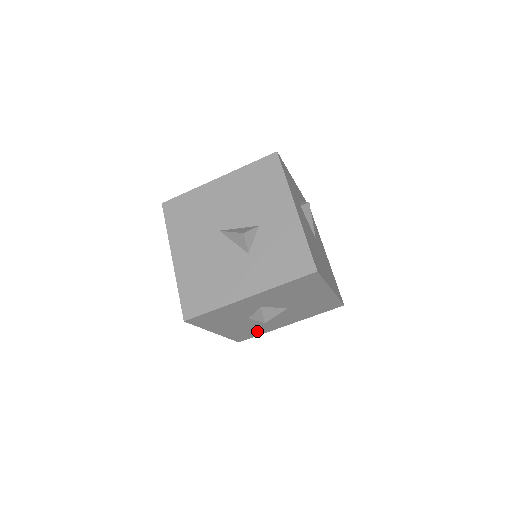
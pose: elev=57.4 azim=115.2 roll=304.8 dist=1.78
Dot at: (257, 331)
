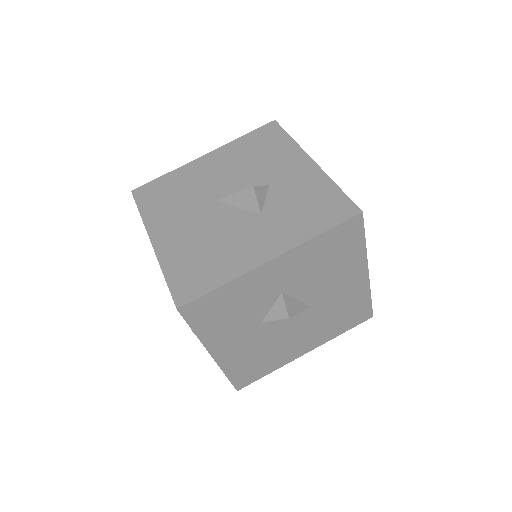
Dot at: (265, 364)
